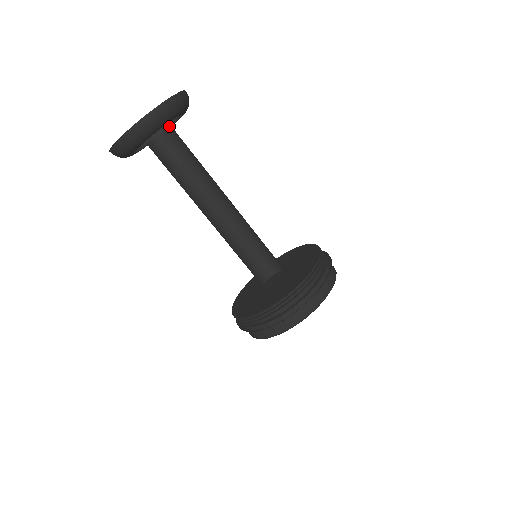
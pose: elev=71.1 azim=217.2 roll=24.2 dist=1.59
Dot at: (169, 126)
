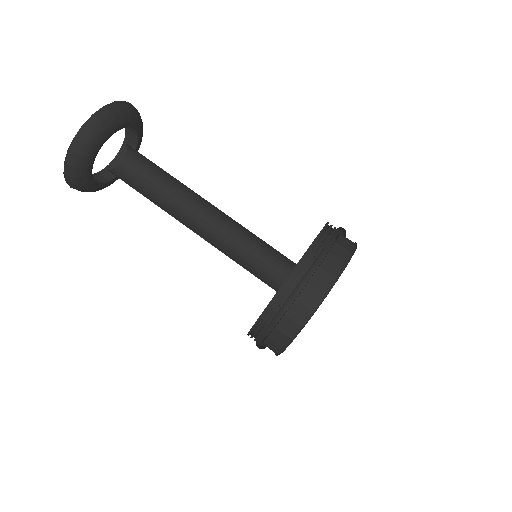
Dot at: (127, 148)
